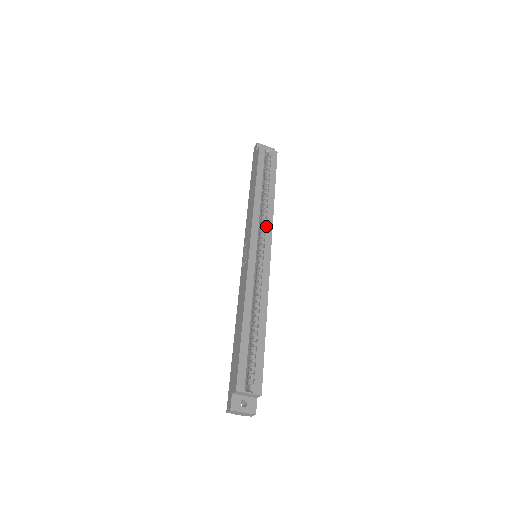
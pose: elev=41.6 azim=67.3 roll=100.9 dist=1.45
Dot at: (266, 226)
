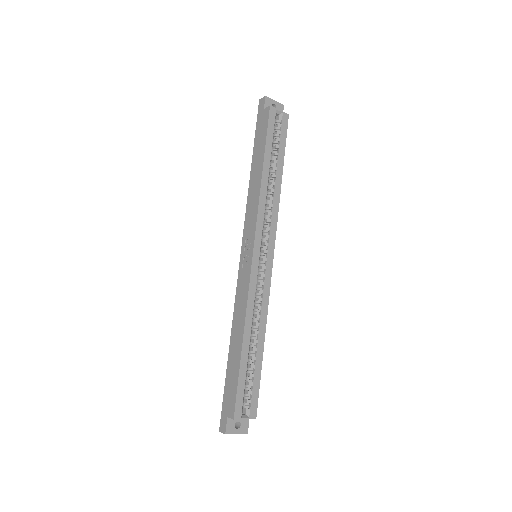
Dot at: (271, 222)
